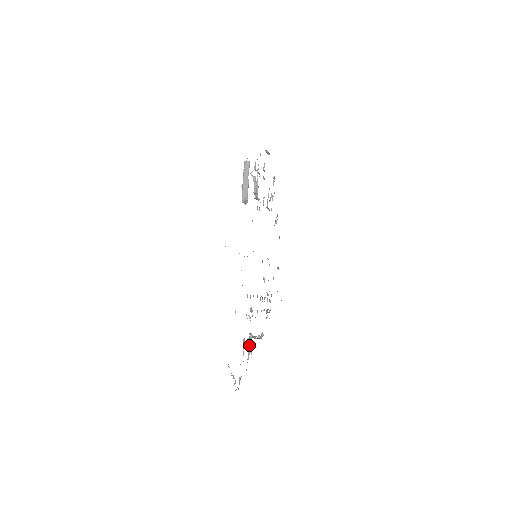
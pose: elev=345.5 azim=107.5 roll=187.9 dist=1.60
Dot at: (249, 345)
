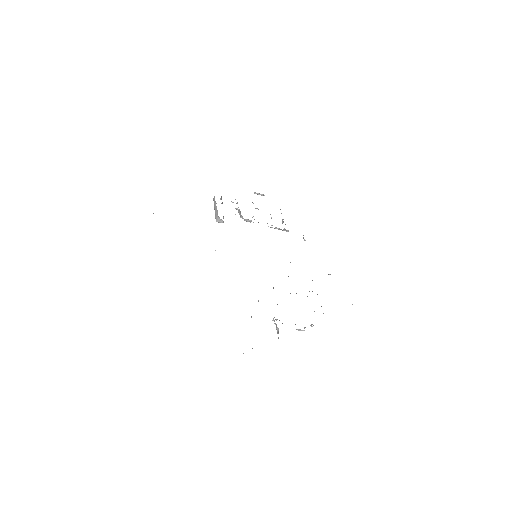
Dot at: occluded
